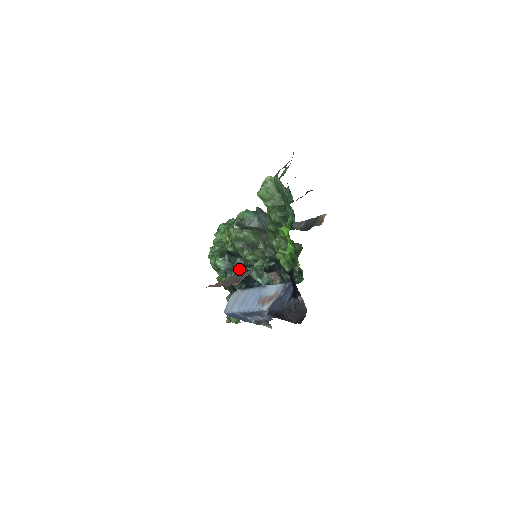
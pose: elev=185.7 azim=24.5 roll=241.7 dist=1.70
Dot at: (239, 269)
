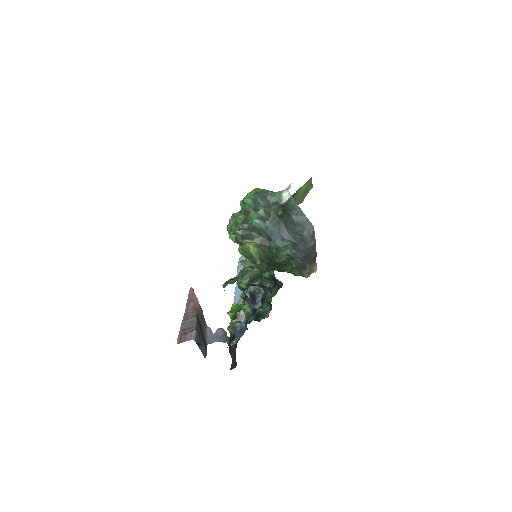
Dot at: occluded
